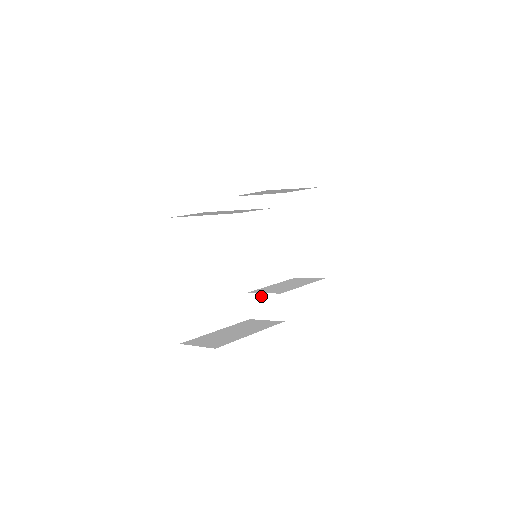
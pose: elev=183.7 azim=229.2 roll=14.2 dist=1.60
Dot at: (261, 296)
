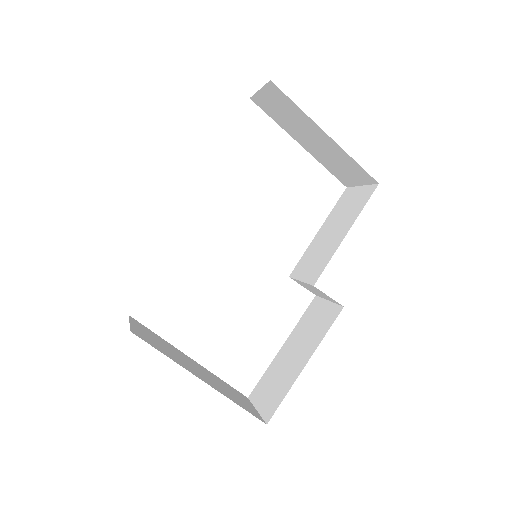
Dot at: occluded
